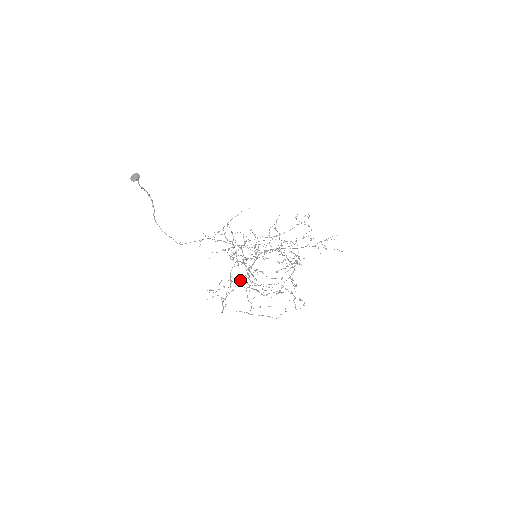
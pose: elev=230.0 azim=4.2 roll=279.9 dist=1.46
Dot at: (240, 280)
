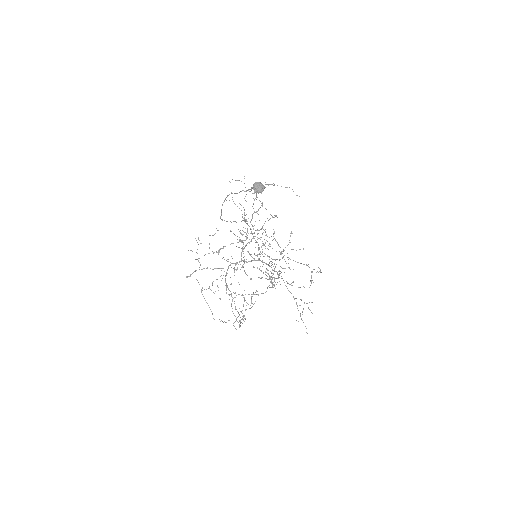
Dot at: occluded
